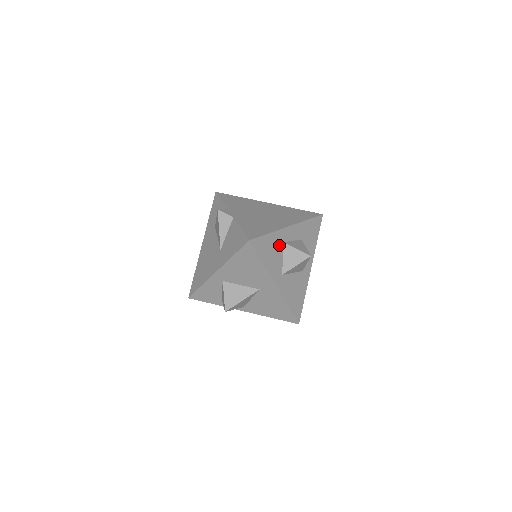
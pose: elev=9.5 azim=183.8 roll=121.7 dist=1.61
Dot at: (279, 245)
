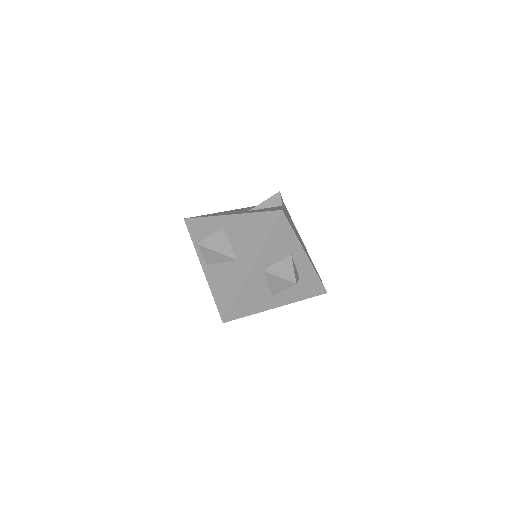
Dot at: (287, 251)
